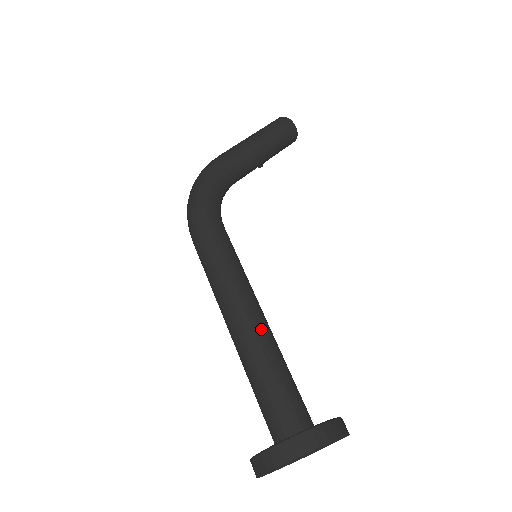
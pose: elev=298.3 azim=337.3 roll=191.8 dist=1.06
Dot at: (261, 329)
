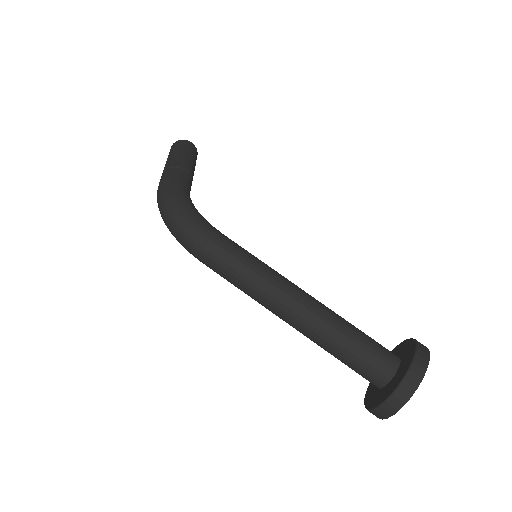
Dot at: (321, 303)
